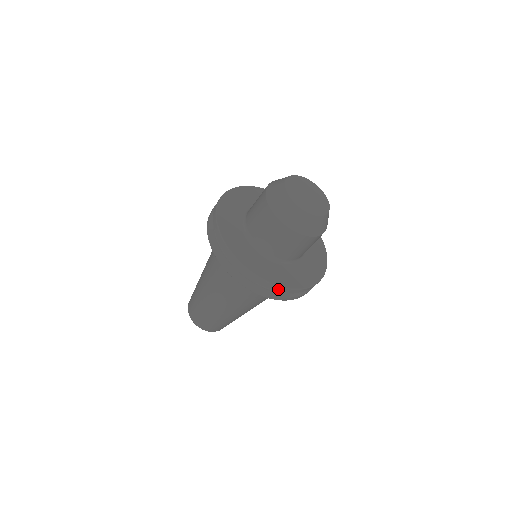
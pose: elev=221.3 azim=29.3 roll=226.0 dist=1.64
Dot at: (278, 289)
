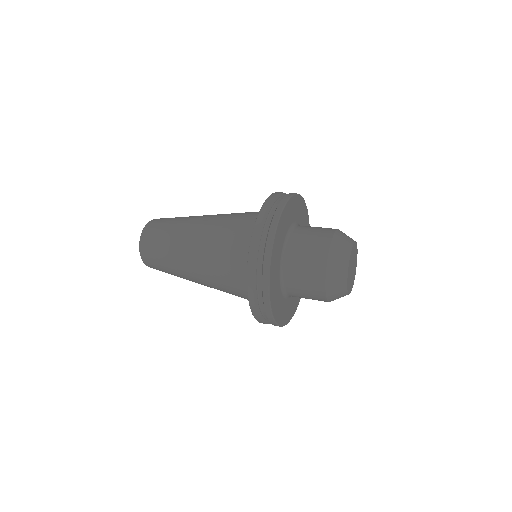
Dot at: occluded
